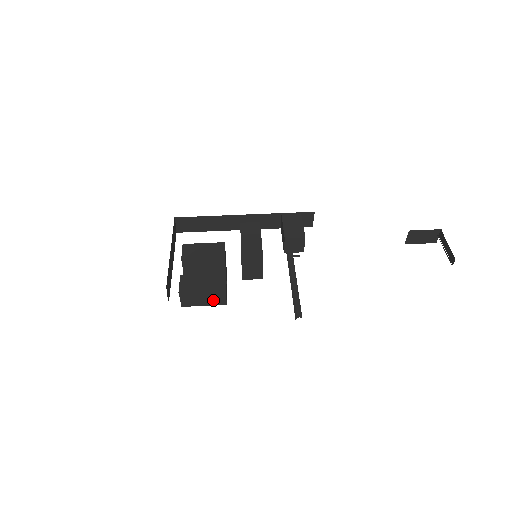
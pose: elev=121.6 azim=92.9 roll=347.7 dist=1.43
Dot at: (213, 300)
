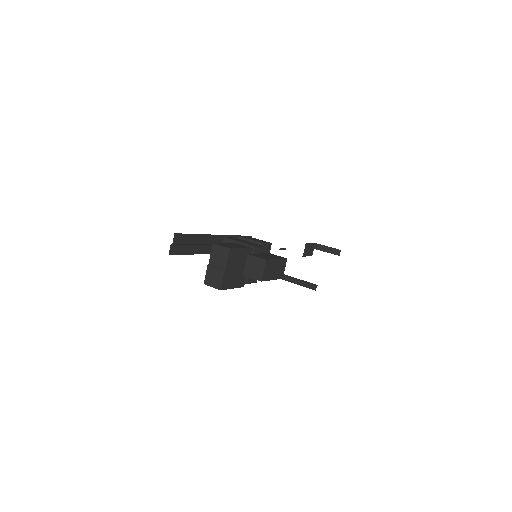
Dot at: (278, 272)
